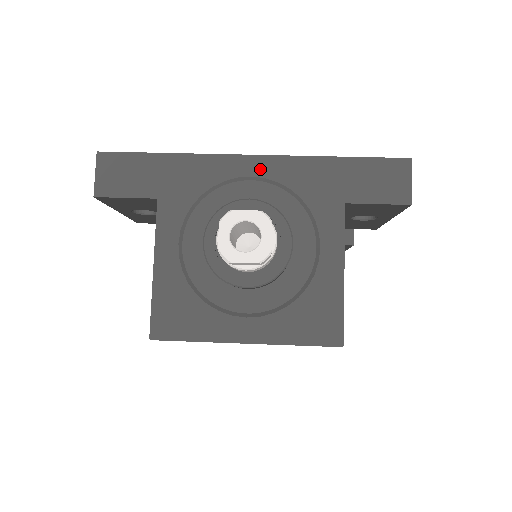
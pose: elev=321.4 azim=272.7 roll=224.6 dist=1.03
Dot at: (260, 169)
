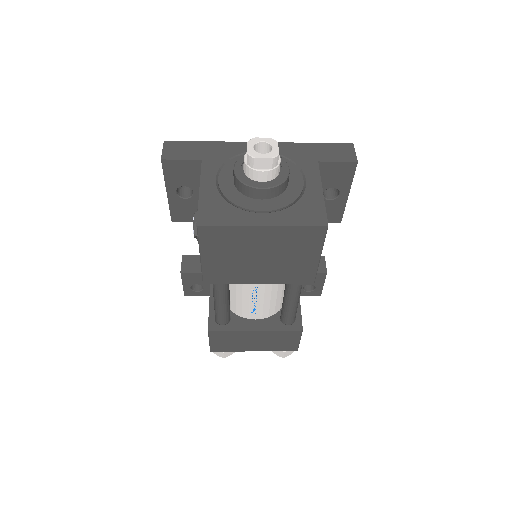
Dot at: occluded
